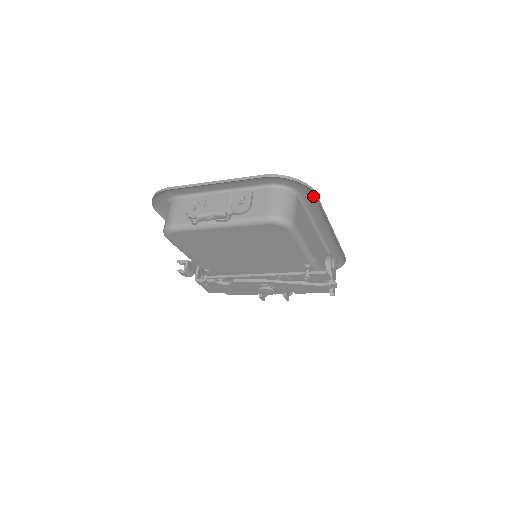
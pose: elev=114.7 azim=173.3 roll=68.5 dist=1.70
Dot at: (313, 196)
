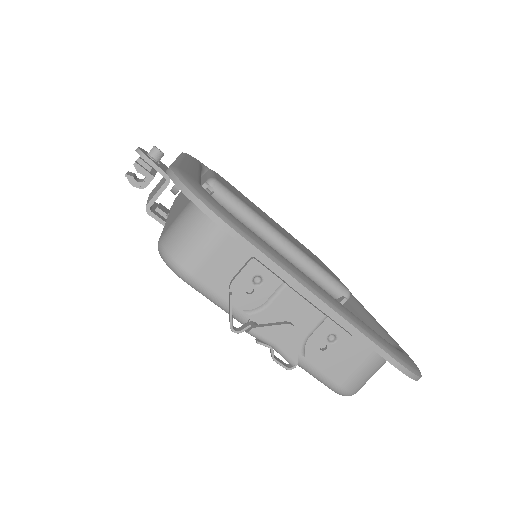
Dot at: occluded
